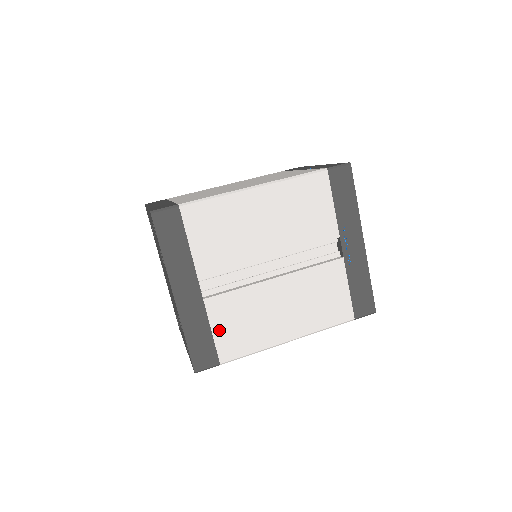
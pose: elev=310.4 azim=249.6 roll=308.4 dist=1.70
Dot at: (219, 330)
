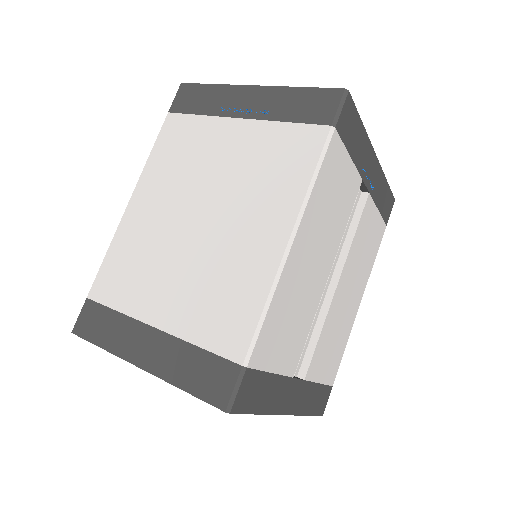
Dot at: (323, 374)
